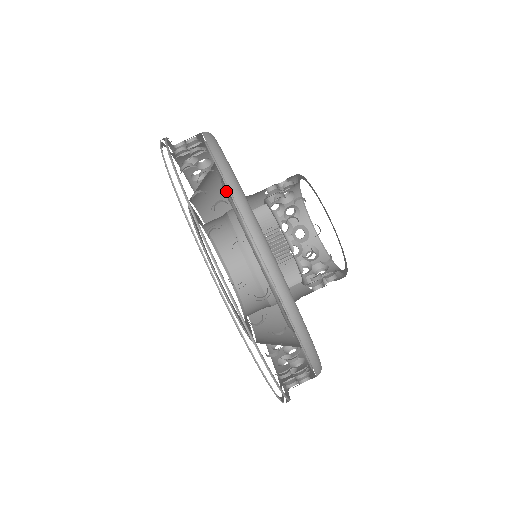
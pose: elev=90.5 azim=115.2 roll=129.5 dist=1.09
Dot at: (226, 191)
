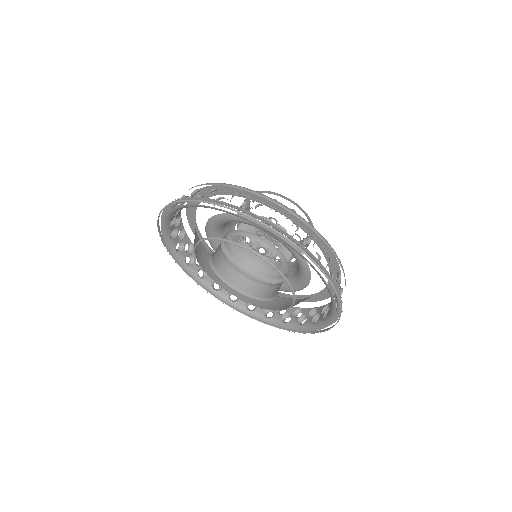
Dot at: occluded
